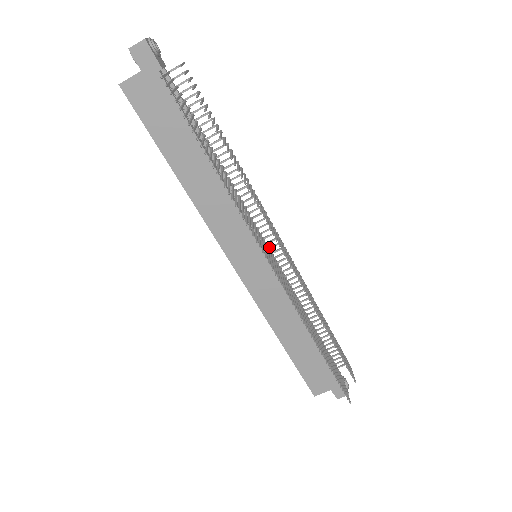
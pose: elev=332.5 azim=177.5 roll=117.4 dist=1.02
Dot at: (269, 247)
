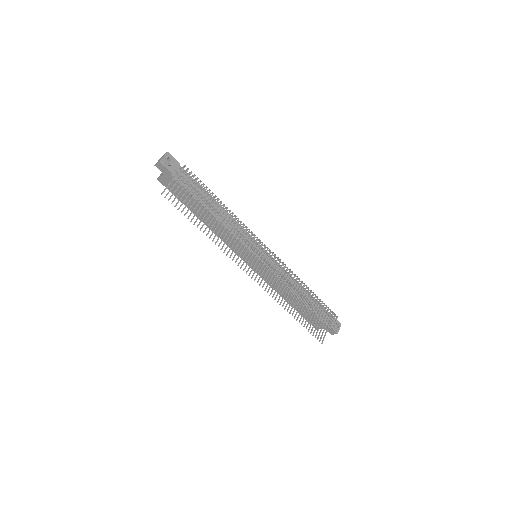
Dot at: (265, 251)
